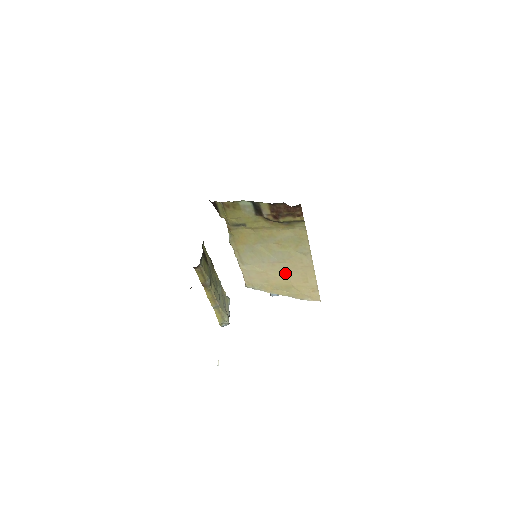
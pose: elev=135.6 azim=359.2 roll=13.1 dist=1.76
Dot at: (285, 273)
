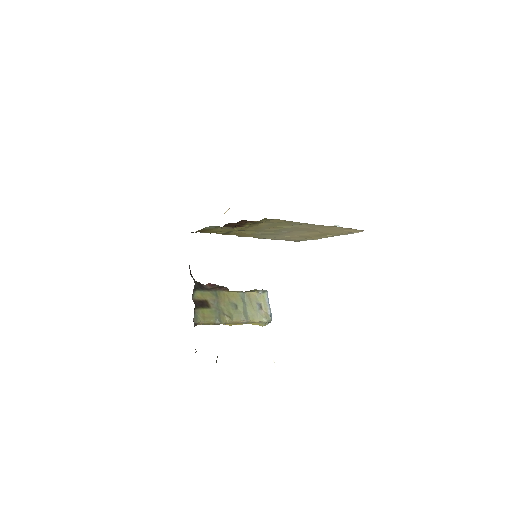
Dot at: (308, 232)
